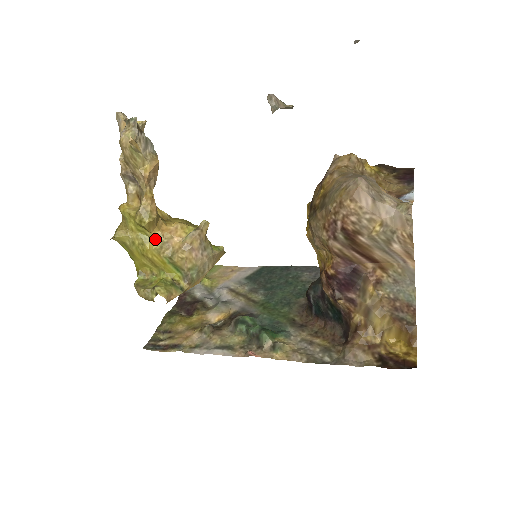
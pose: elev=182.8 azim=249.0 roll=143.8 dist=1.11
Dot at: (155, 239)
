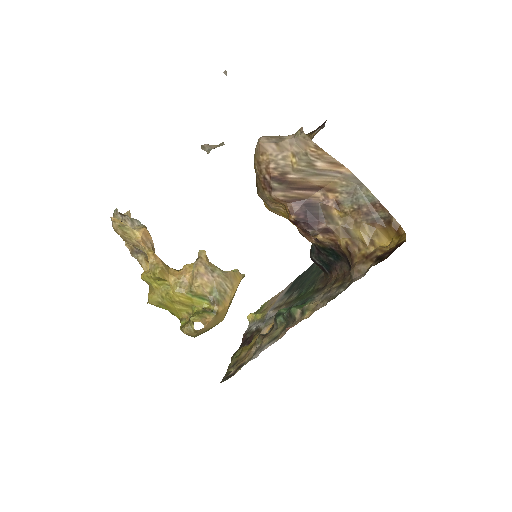
Dot at: (173, 284)
